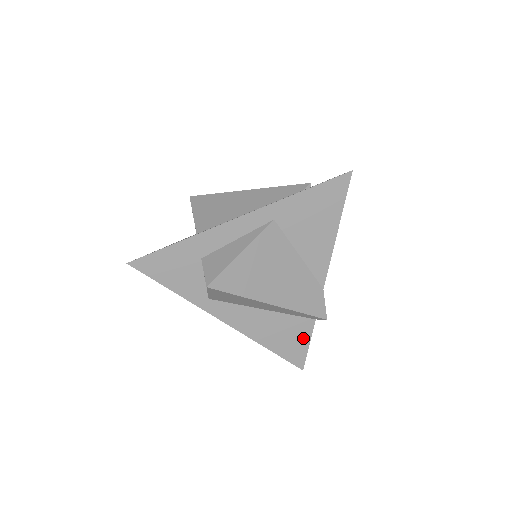
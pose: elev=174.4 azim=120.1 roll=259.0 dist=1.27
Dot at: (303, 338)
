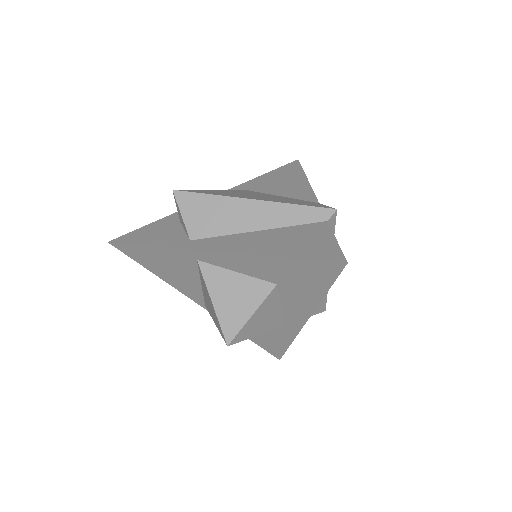
Dot at: (322, 237)
